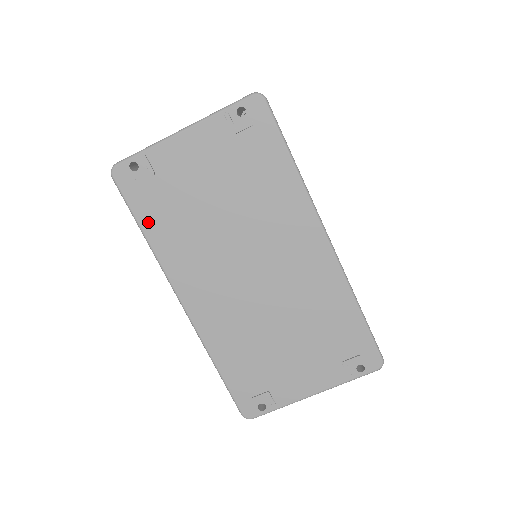
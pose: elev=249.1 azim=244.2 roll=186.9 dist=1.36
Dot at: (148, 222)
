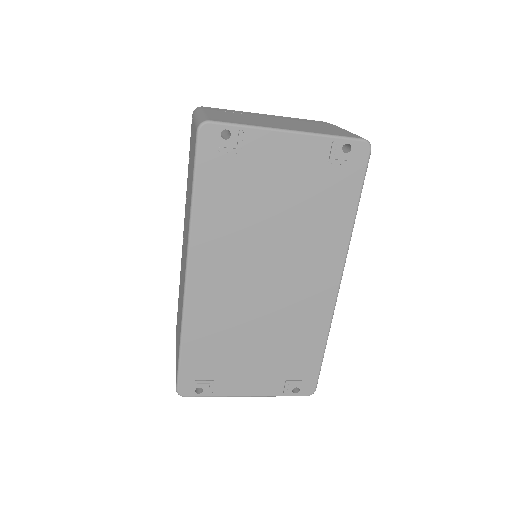
Dot at: (205, 191)
